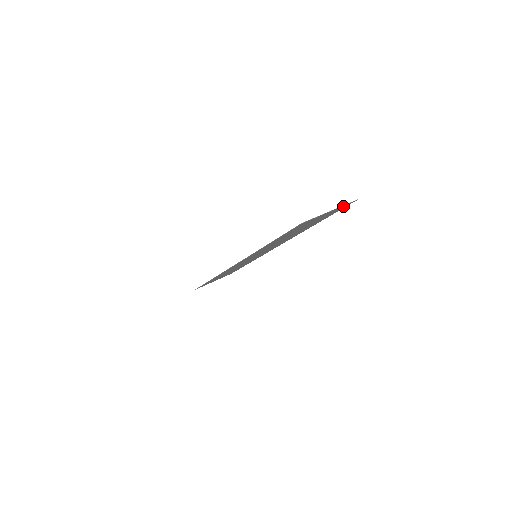
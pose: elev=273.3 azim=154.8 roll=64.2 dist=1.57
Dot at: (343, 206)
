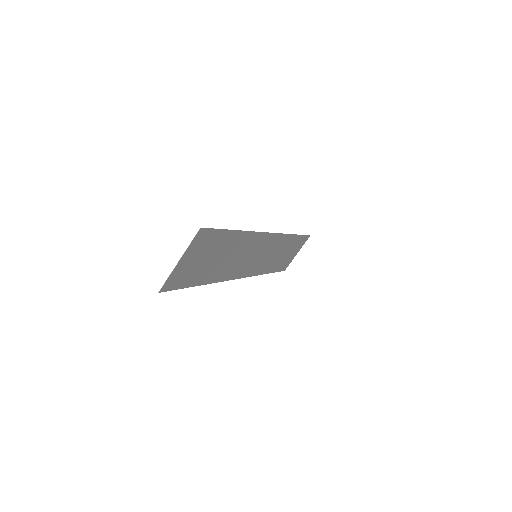
Dot at: (196, 241)
